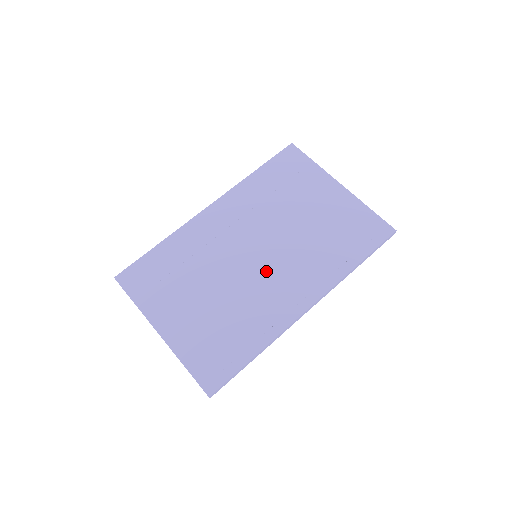
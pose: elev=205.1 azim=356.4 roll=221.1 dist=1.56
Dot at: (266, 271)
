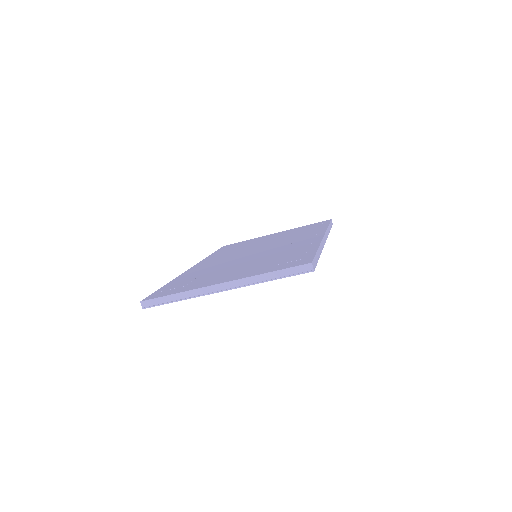
Dot at: (272, 248)
